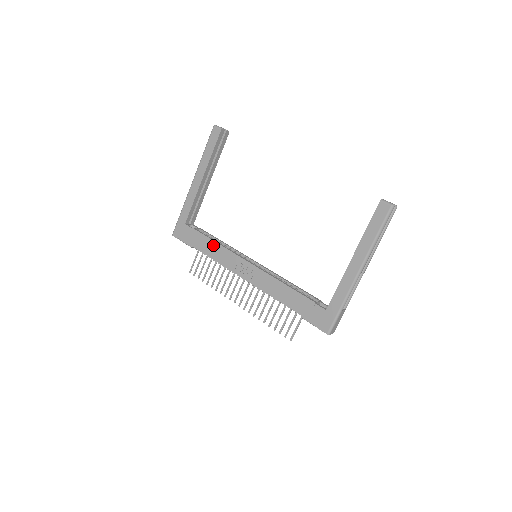
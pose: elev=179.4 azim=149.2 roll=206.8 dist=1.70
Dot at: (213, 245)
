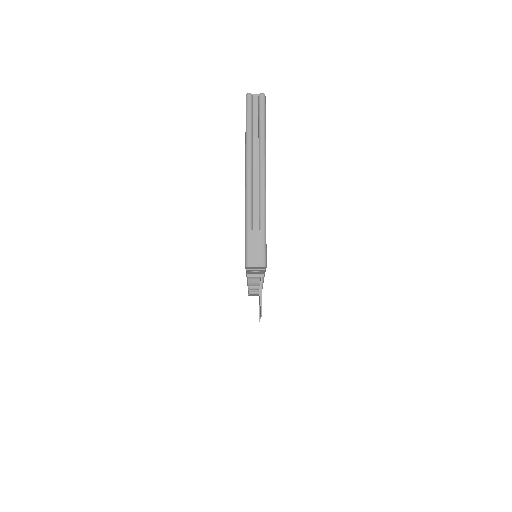
Dot at: occluded
